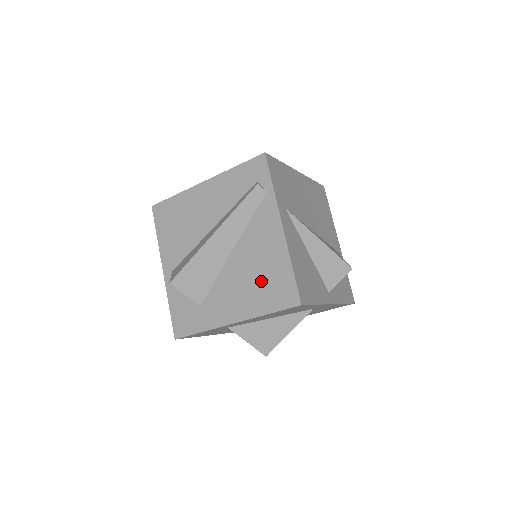
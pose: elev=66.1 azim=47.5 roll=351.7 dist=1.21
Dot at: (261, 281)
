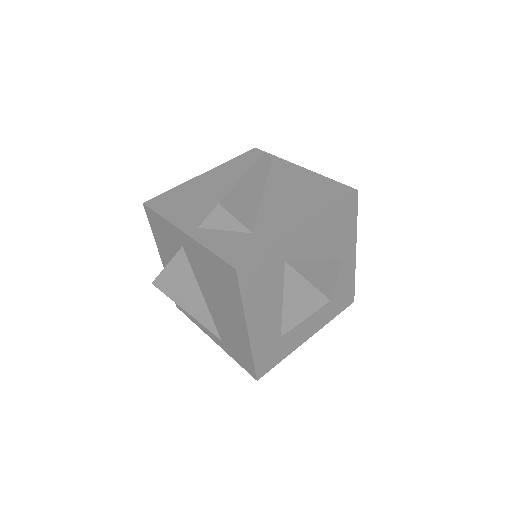
Dot at: (309, 194)
